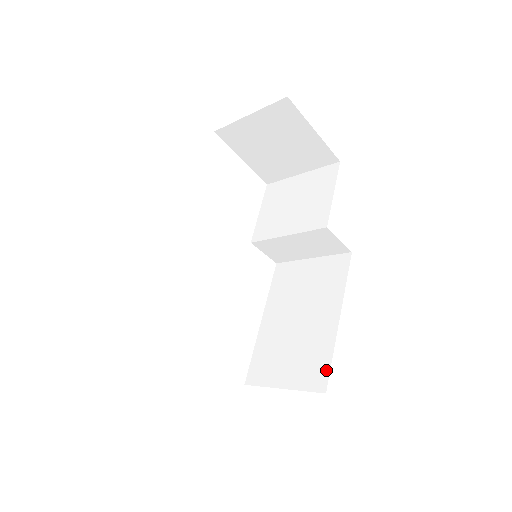
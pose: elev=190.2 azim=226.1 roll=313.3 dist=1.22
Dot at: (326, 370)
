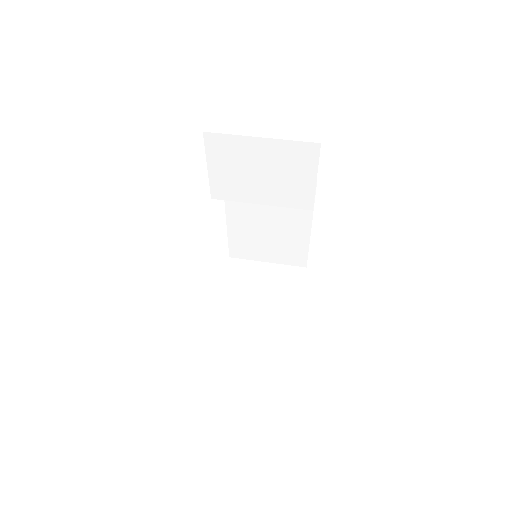
Dot at: (304, 257)
